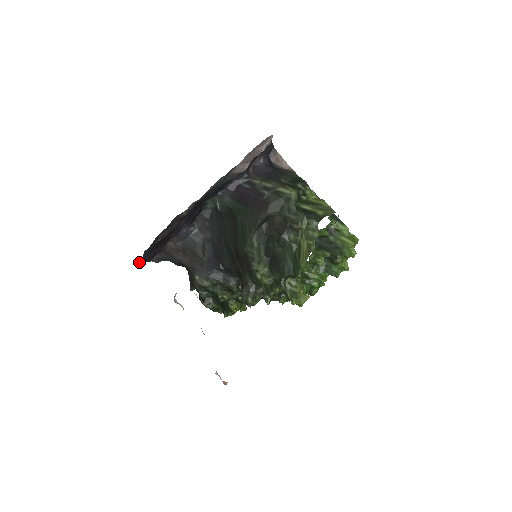
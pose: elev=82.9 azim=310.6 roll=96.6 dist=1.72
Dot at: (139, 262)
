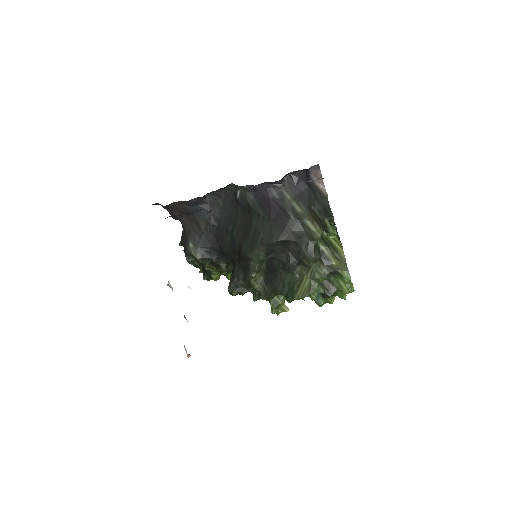
Dot at: occluded
